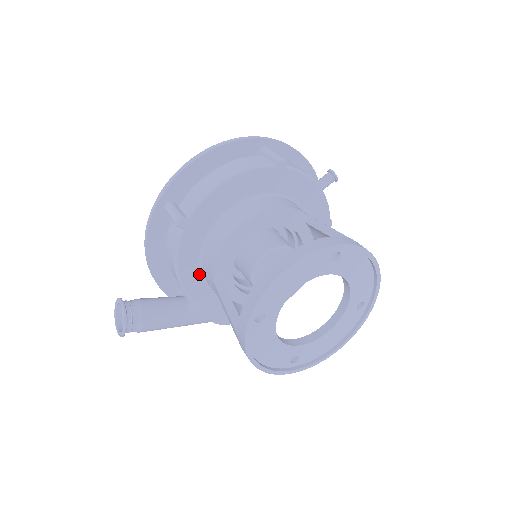
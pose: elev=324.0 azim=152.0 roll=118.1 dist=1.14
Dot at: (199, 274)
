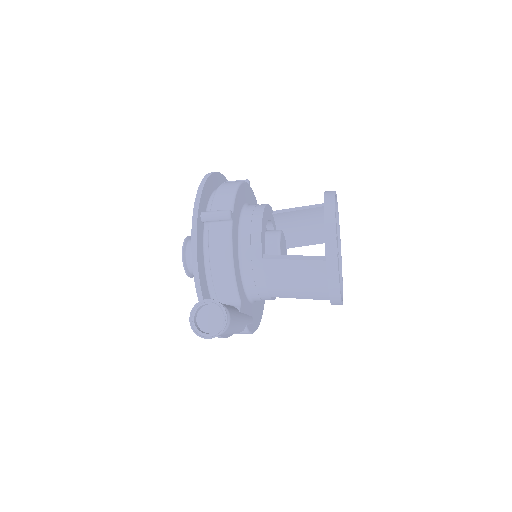
Dot at: (239, 269)
